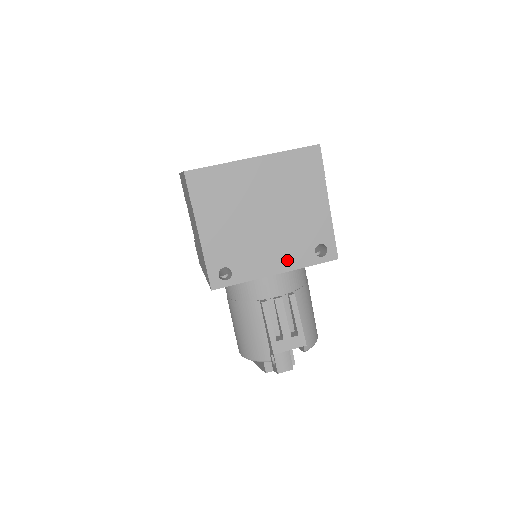
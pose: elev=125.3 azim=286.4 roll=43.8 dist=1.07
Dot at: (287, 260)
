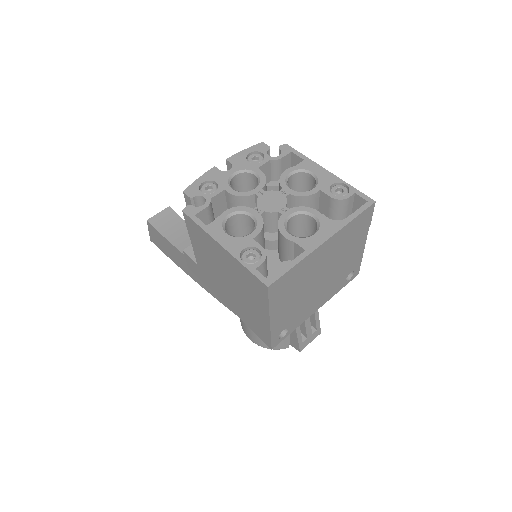
Dot at: (327, 297)
